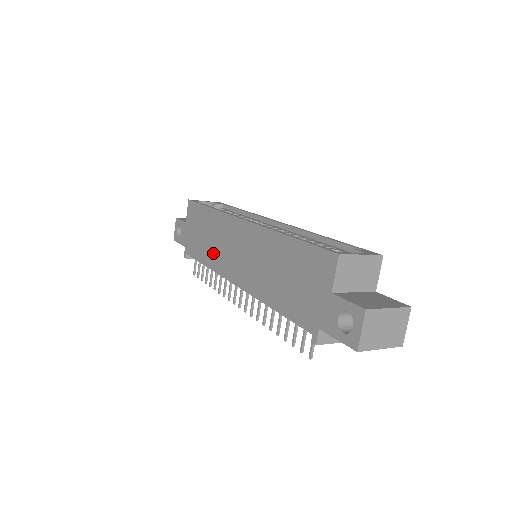
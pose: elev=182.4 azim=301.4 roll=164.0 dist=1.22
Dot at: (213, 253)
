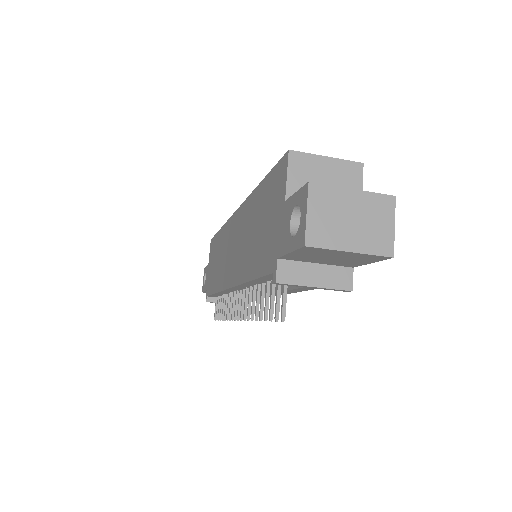
Dot at: (219, 272)
